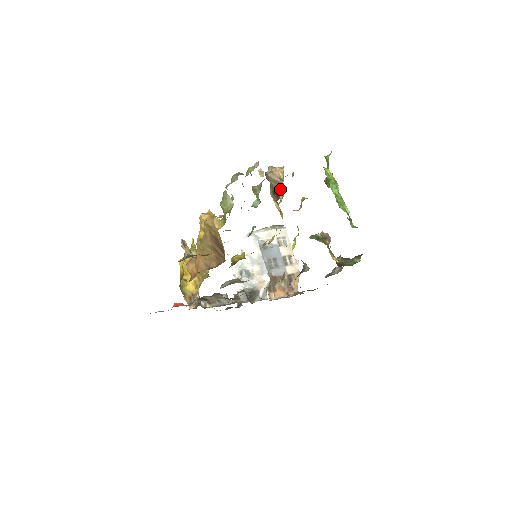
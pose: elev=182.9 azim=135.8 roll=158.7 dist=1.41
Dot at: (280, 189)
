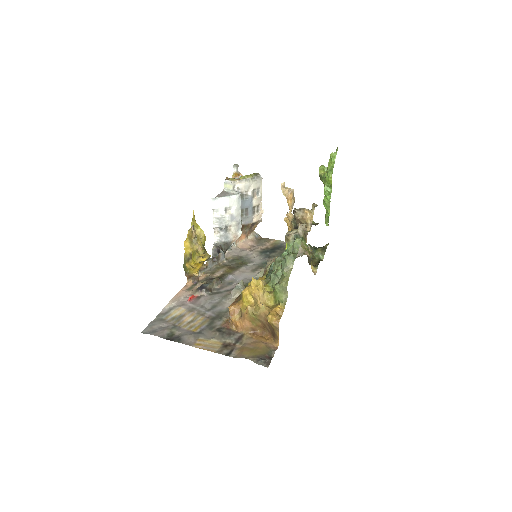
Dot at: occluded
